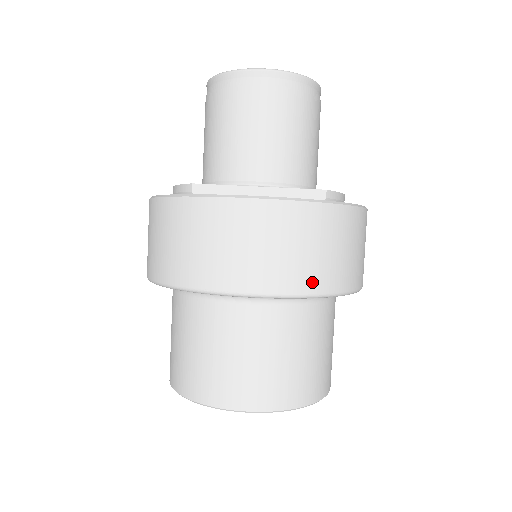
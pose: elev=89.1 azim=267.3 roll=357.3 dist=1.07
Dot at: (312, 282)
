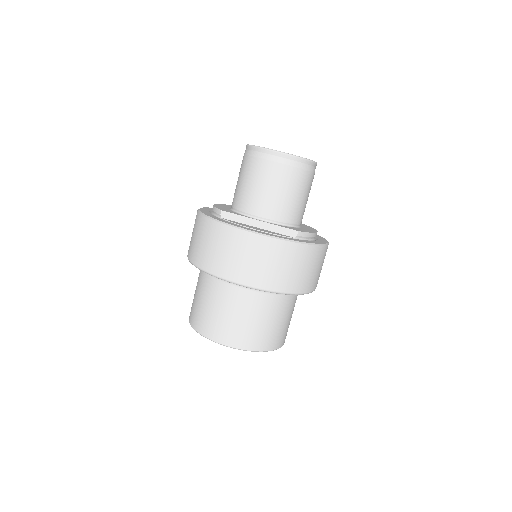
Dot at: (273, 284)
